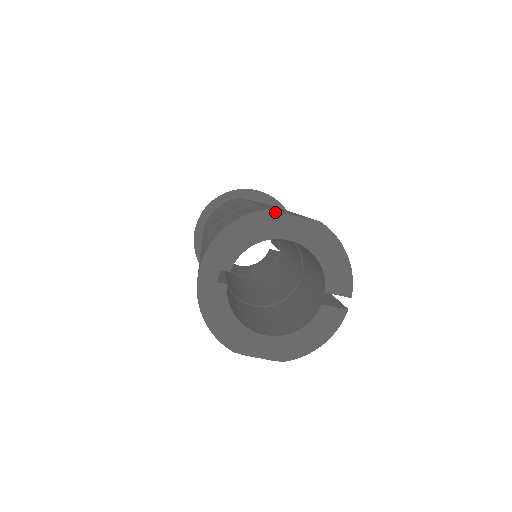
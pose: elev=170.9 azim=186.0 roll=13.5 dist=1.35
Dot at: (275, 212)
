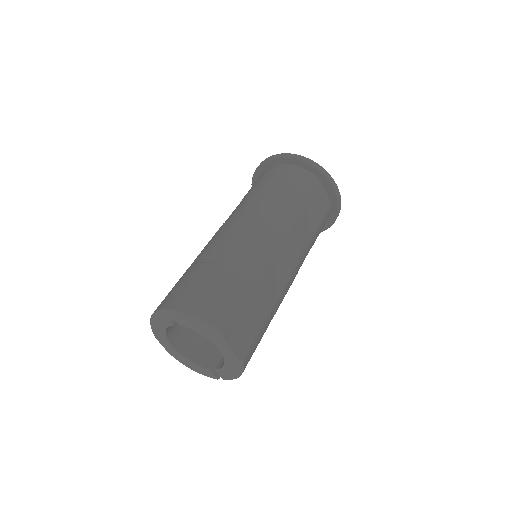
Dot at: (224, 341)
